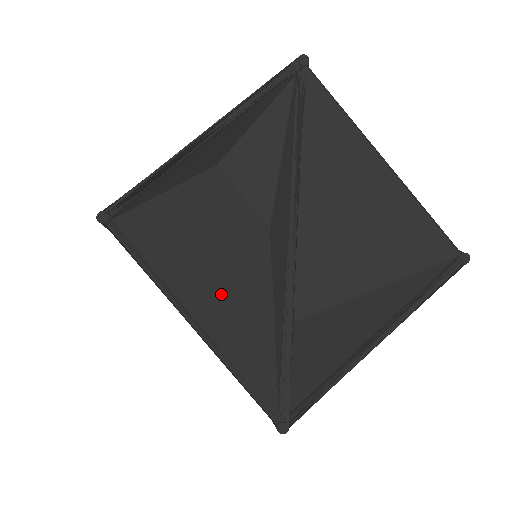
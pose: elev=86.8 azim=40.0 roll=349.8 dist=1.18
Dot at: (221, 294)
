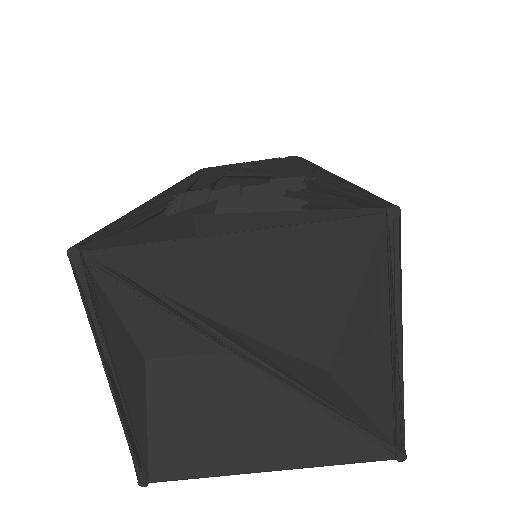
Dot at: (261, 433)
